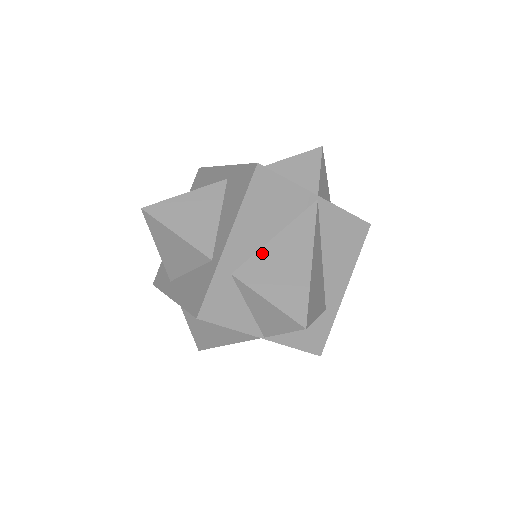
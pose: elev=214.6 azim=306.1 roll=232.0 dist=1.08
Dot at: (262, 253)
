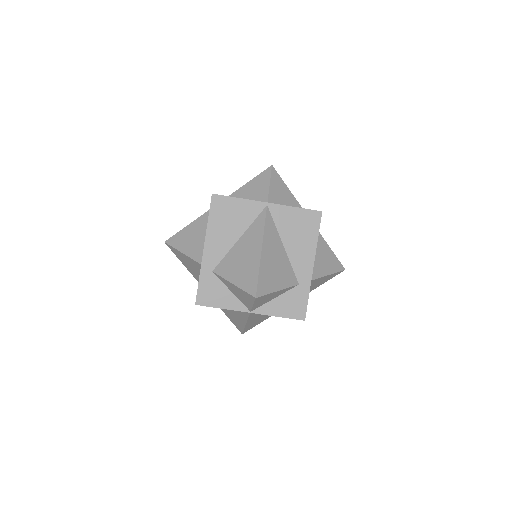
Dot at: (231, 253)
